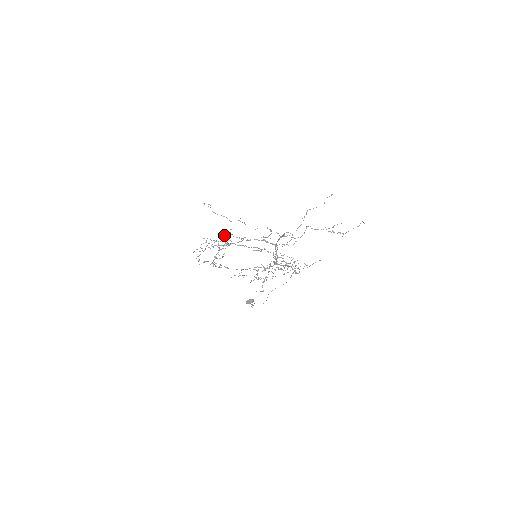
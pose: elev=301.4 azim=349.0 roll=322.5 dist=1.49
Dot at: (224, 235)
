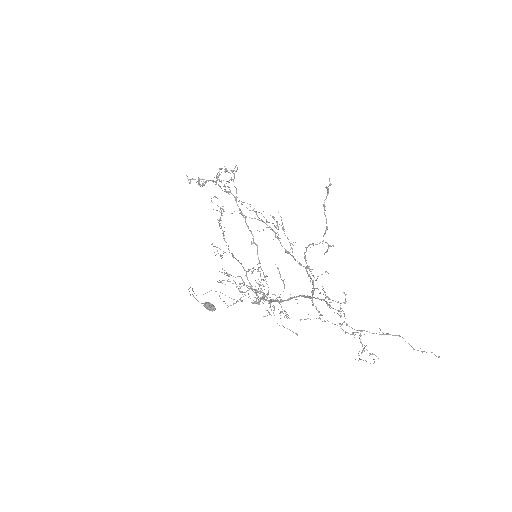
Dot at: occluded
